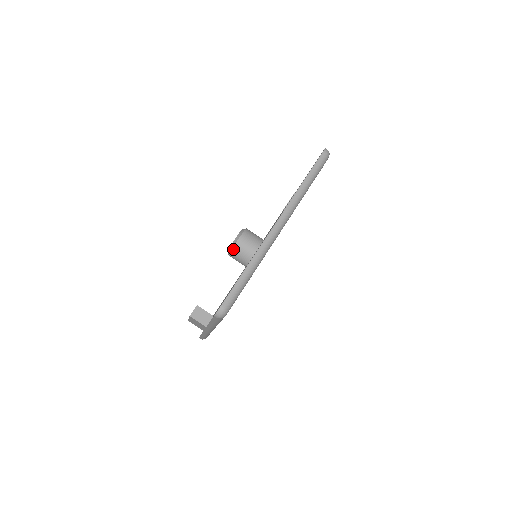
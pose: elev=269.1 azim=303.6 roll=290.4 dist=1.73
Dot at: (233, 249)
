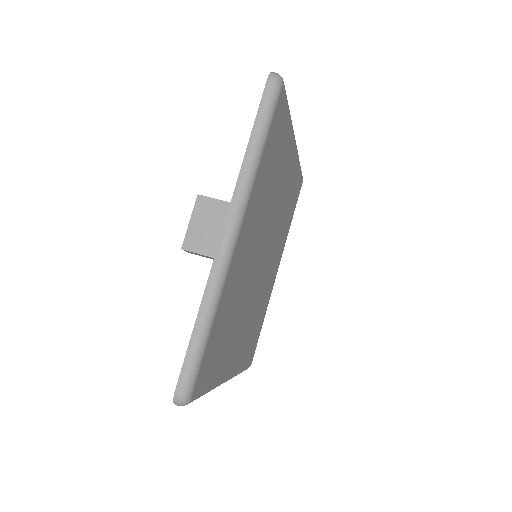
Dot at: occluded
